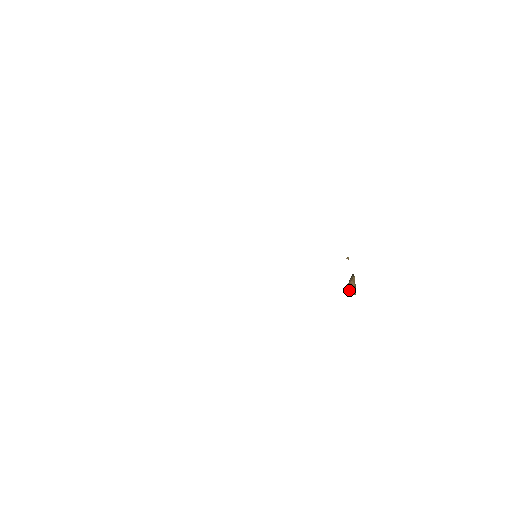
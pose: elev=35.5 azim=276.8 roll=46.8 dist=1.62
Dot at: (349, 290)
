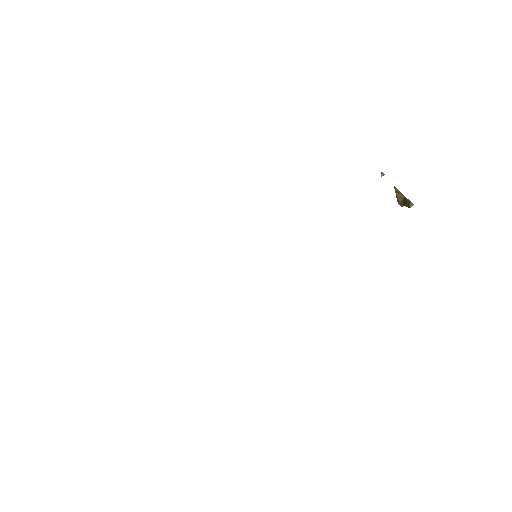
Dot at: occluded
